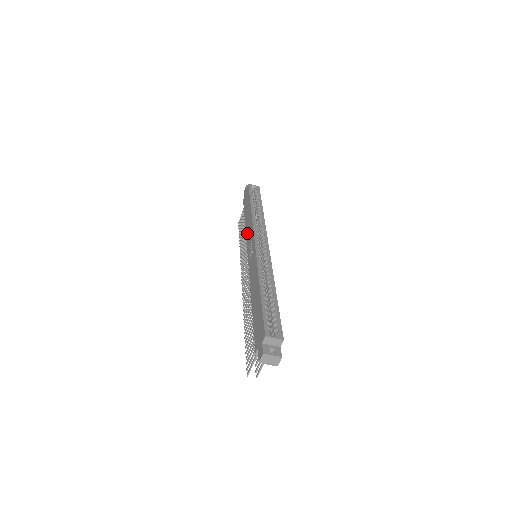
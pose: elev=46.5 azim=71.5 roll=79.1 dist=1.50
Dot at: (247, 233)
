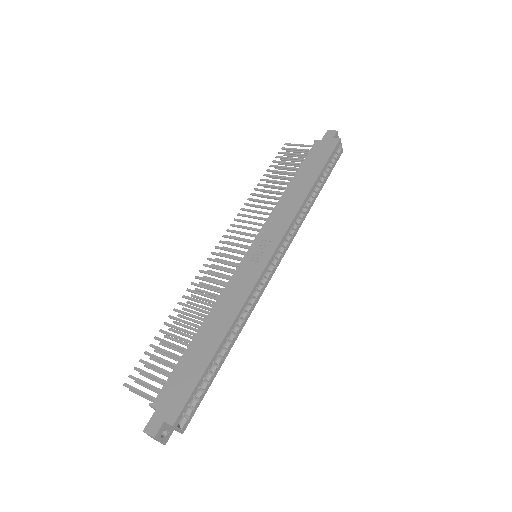
Dot at: (277, 211)
